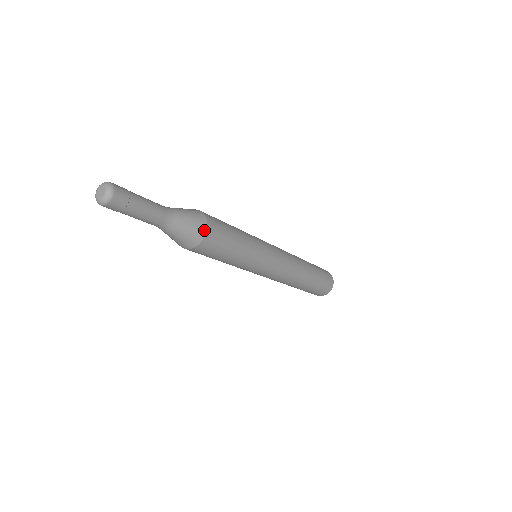
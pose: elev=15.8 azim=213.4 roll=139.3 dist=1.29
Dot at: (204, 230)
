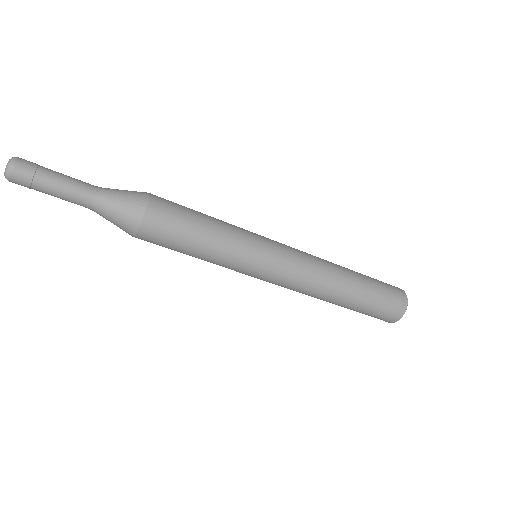
Dot at: (146, 193)
